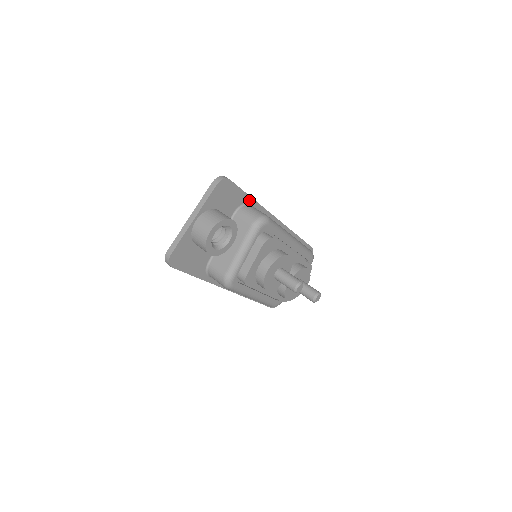
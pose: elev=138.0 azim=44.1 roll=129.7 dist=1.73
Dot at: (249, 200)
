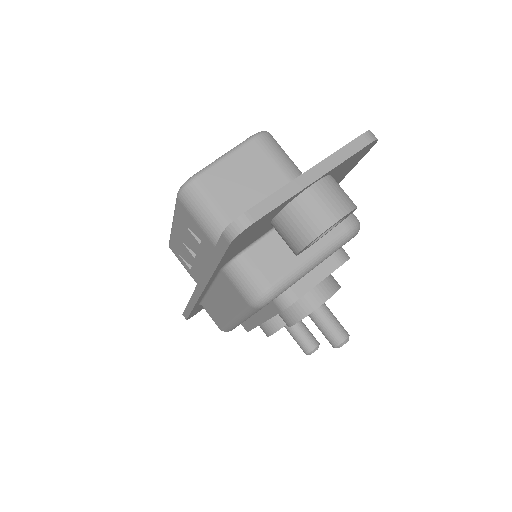
Dot at: occluded
